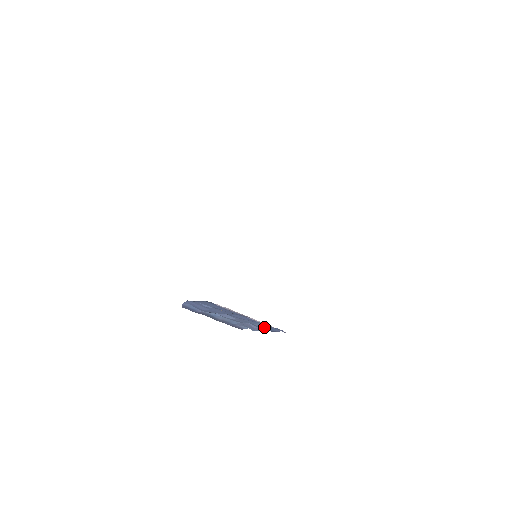
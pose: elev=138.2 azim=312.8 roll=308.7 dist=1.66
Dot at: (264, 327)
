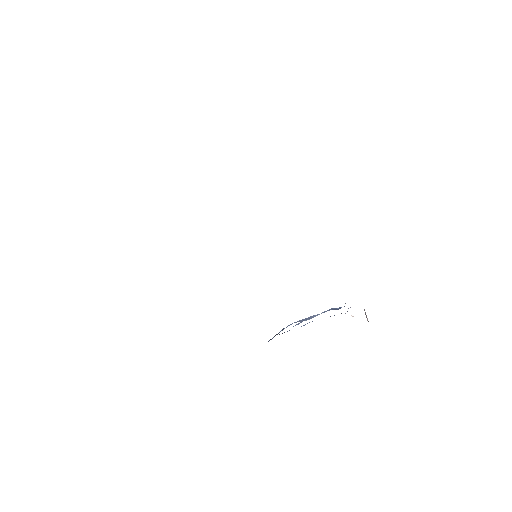
Dot at: occluded
